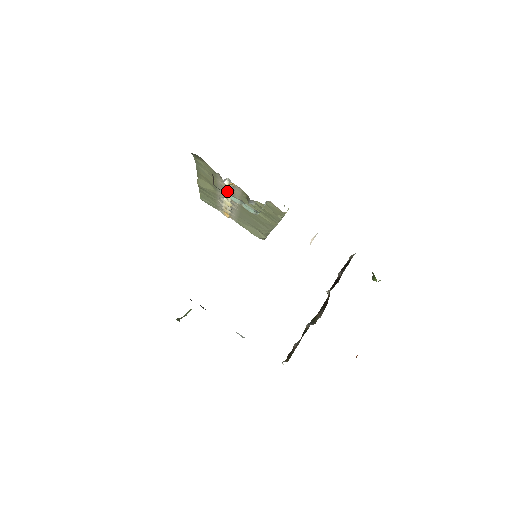
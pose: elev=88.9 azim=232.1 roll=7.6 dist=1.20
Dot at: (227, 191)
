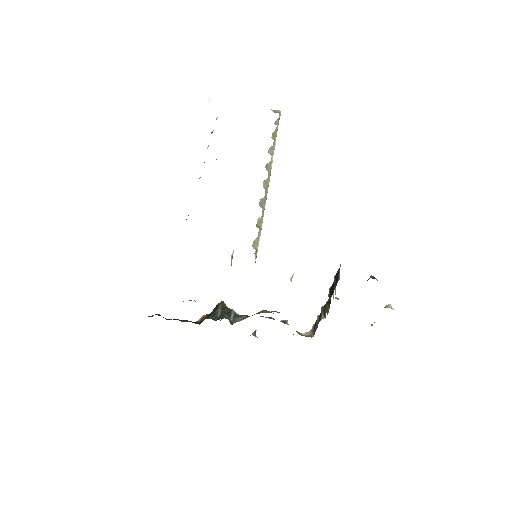
Dot at: occluded
